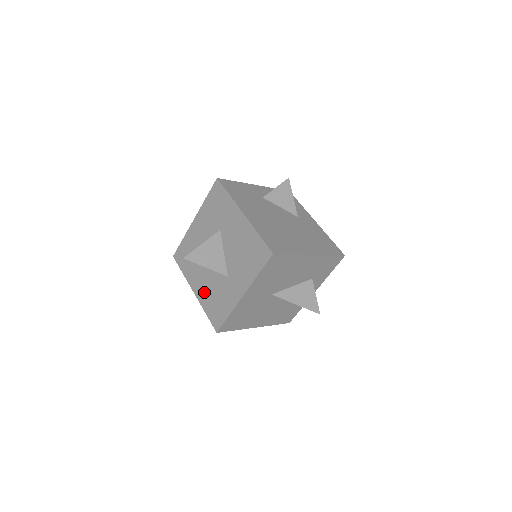
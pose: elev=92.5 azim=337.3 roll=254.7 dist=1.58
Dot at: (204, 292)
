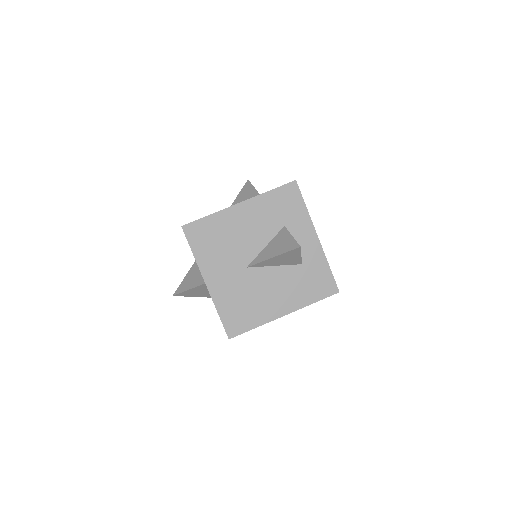
Dot at: occluded
